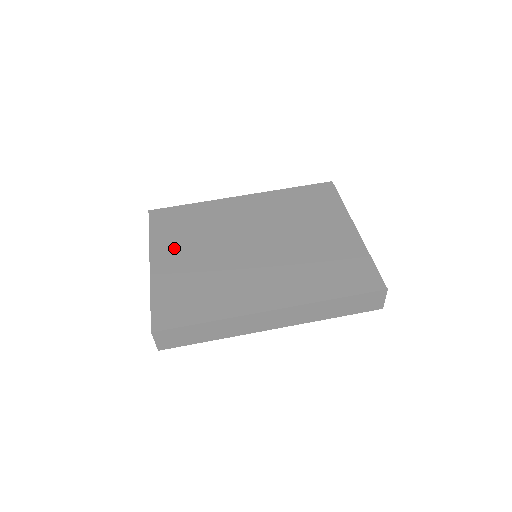
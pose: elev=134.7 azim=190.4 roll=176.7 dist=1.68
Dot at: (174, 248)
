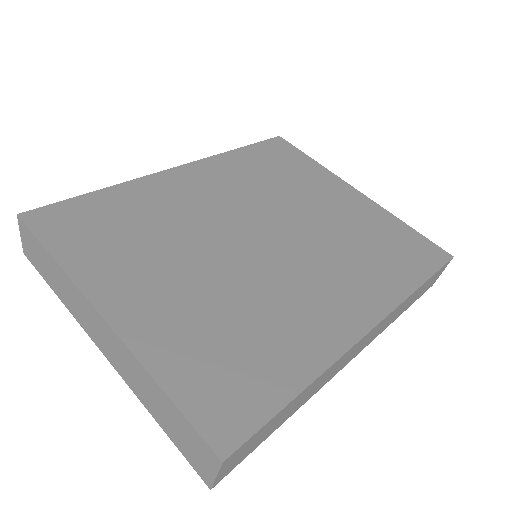
Dot at: (131, 274)
